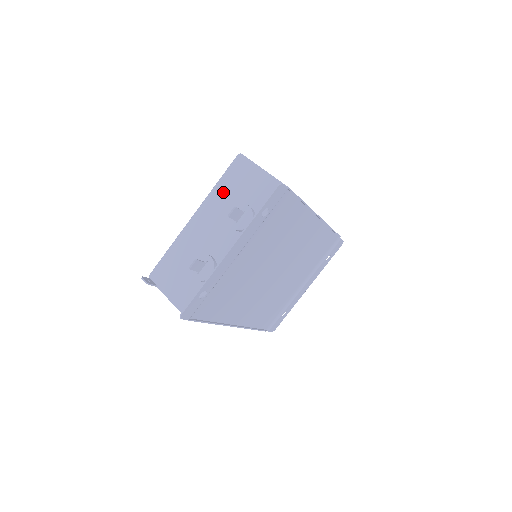
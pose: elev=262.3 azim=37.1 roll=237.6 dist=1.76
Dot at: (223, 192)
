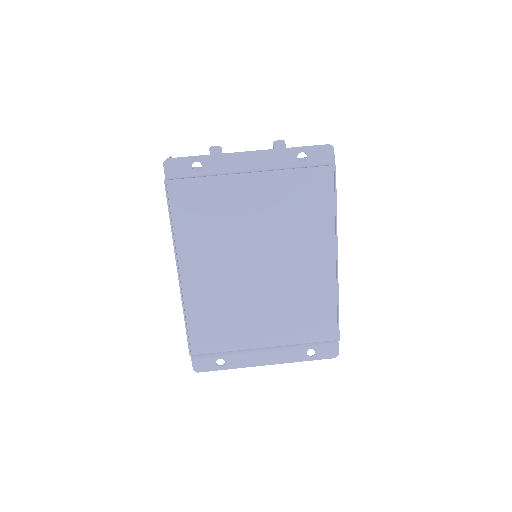
Dot at: occluded
